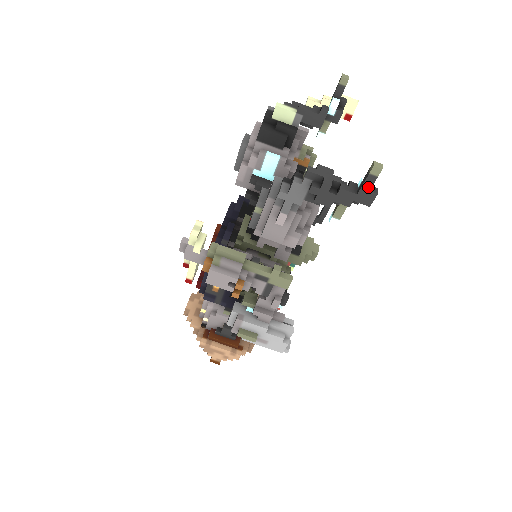
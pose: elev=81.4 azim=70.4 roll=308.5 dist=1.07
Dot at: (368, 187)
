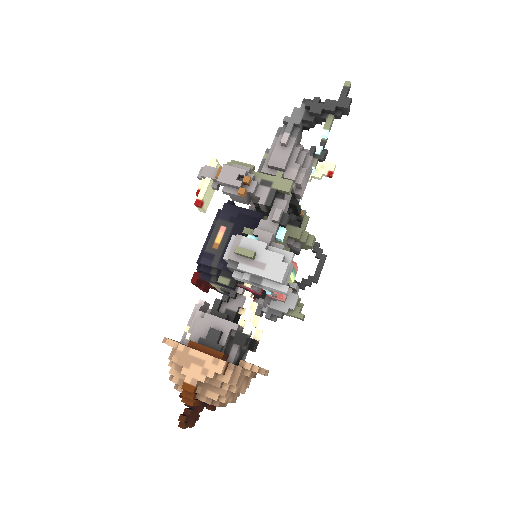
Dot at: (344, 95)
